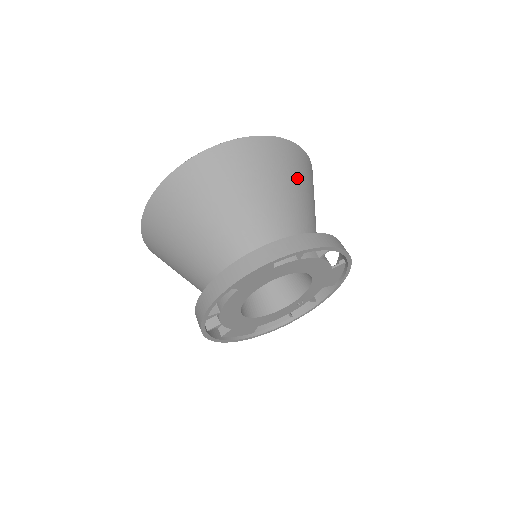
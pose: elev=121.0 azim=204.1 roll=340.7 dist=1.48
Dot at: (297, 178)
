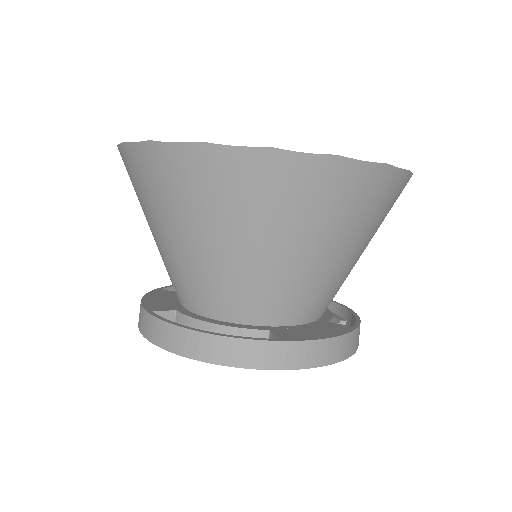
Dot at: (377, 227)
